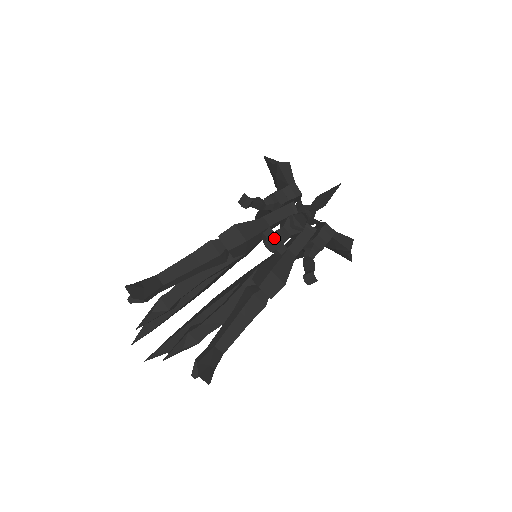
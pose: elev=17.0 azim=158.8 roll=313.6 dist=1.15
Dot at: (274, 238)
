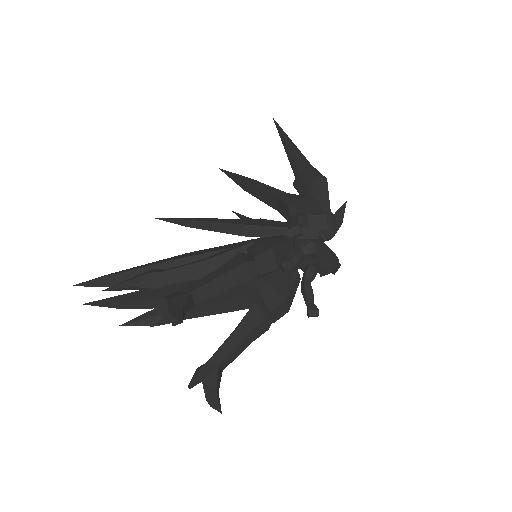
Dot at: (294, 262)
